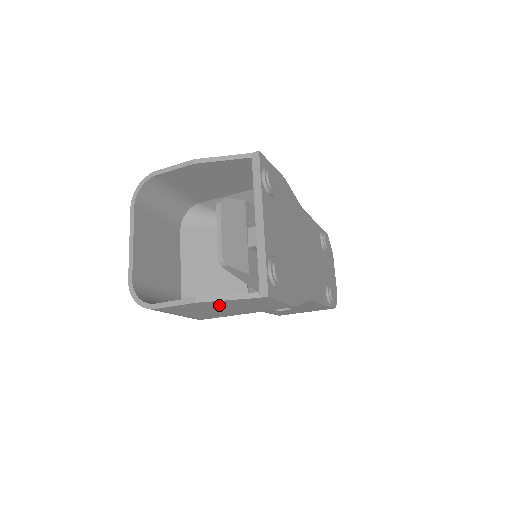
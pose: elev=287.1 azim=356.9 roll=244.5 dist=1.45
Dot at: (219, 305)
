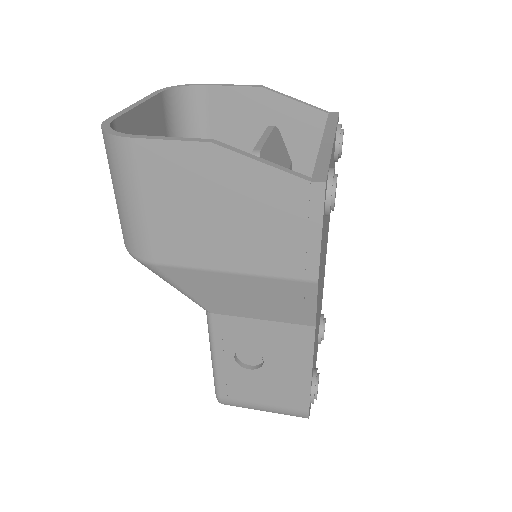
Dot at: (230, 186)
